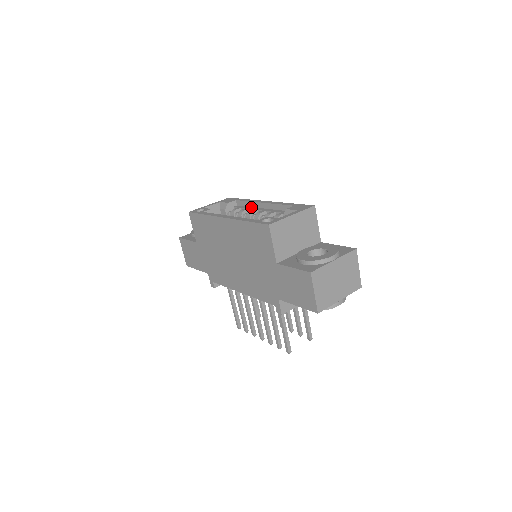
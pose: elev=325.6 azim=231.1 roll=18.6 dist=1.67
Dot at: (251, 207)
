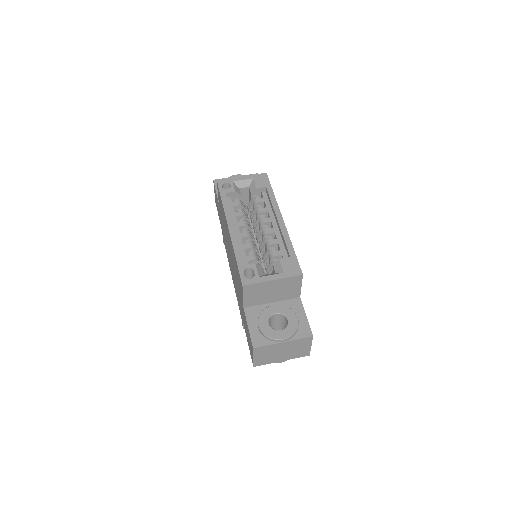
Dot at: (271, 210)
